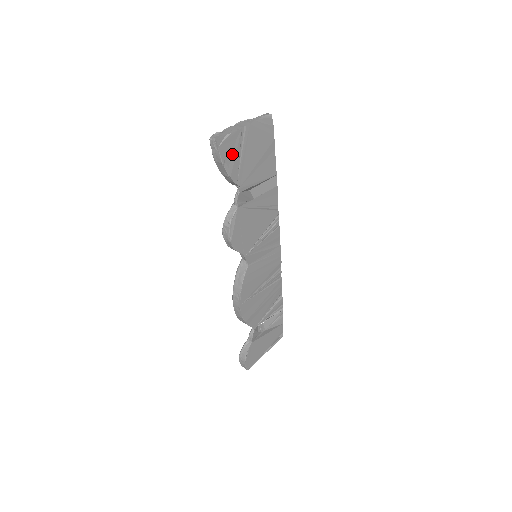
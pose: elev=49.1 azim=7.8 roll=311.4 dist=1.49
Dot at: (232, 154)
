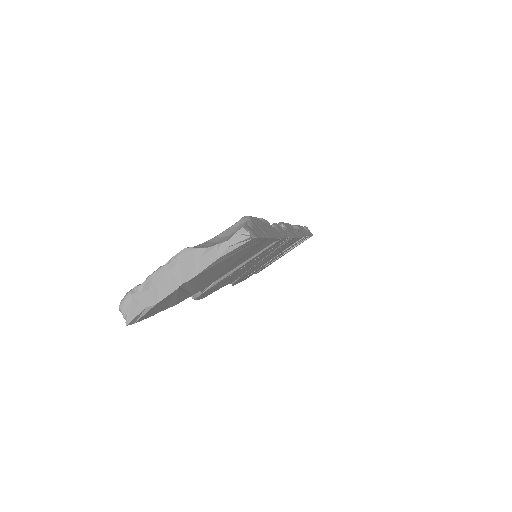
Dot at: (169, 302)
